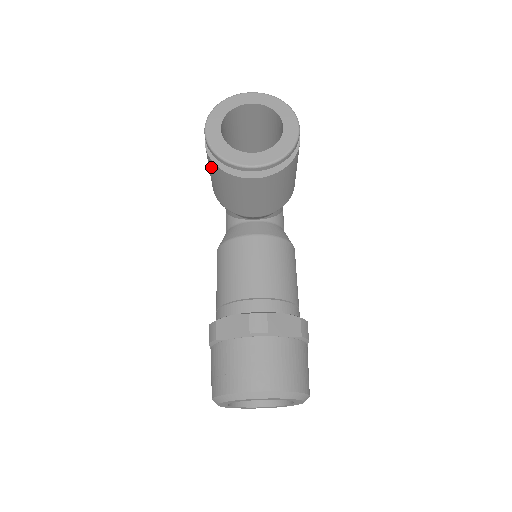
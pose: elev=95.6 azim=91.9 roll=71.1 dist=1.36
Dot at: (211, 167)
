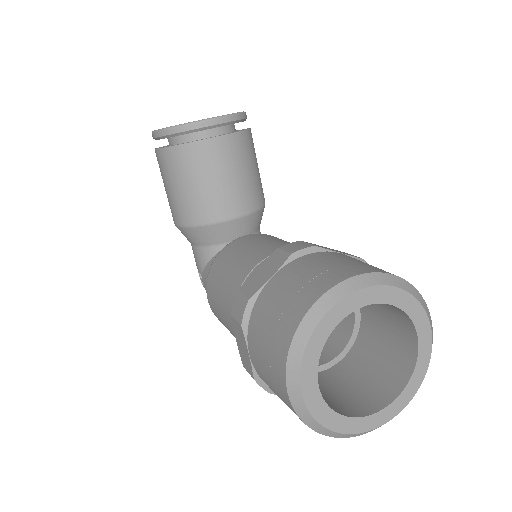
Dot at: (169, 164)
